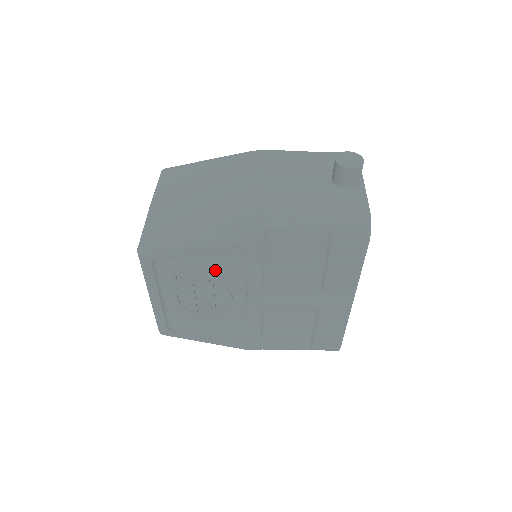
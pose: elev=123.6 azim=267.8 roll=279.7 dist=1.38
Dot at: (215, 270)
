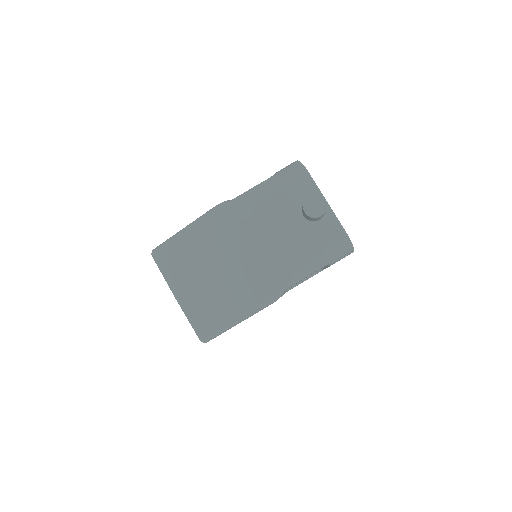
Dot at: occluded
